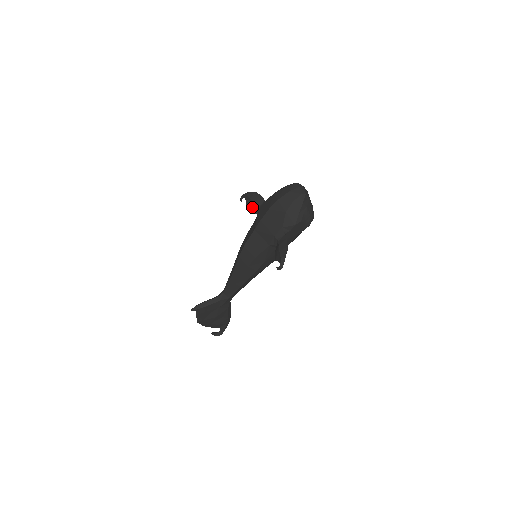
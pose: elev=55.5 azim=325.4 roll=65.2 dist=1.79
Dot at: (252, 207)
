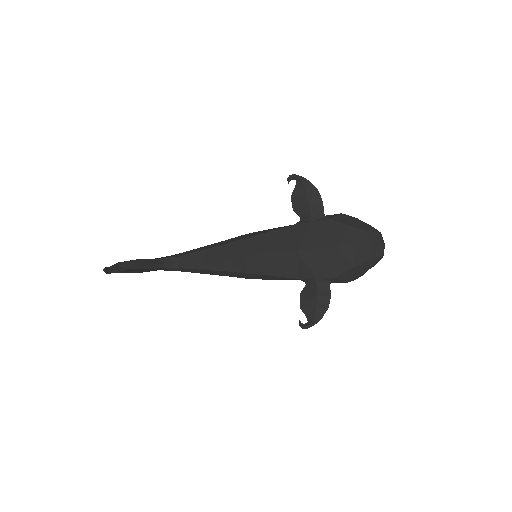
Dot at: (300, 204)
